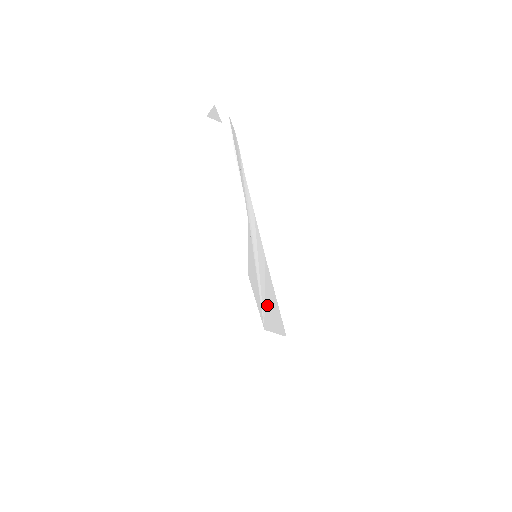
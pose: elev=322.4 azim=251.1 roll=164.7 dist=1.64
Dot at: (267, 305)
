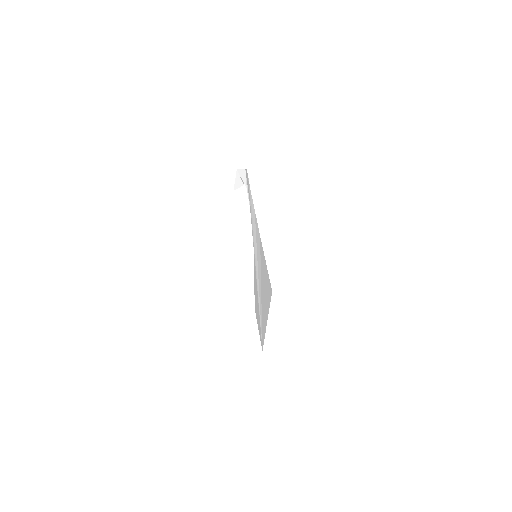
Dot at: (262, 298)
